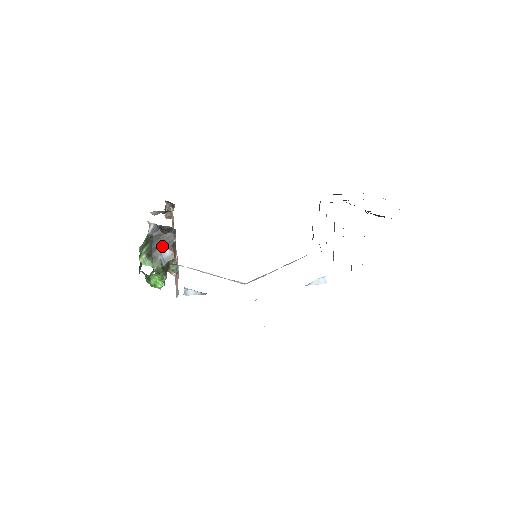
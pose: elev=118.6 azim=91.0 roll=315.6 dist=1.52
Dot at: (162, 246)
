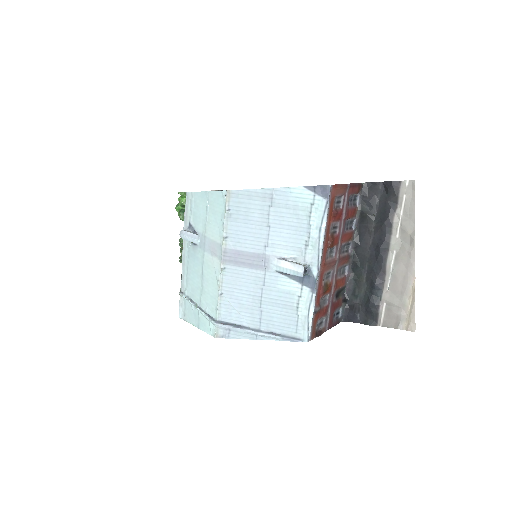
Dot at: occluded
